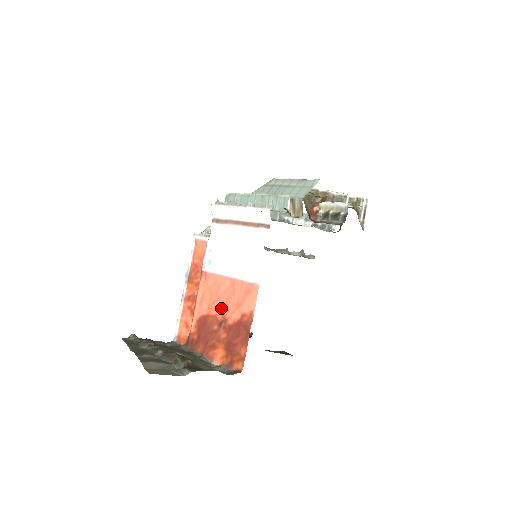
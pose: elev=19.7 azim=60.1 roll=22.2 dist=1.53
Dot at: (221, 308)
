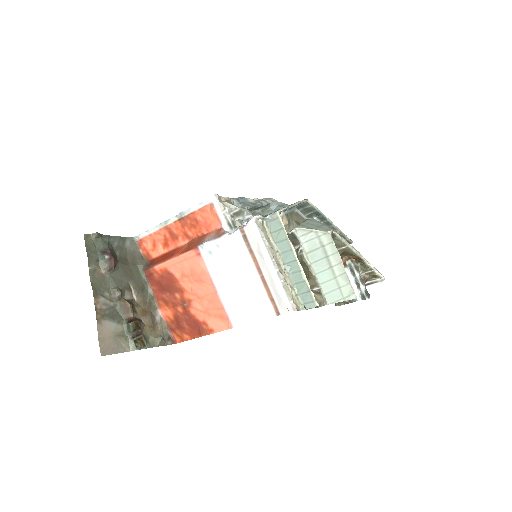
Dot at: (192, 294)
